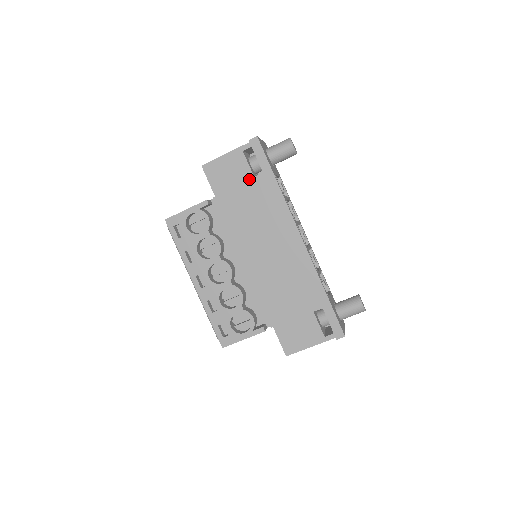
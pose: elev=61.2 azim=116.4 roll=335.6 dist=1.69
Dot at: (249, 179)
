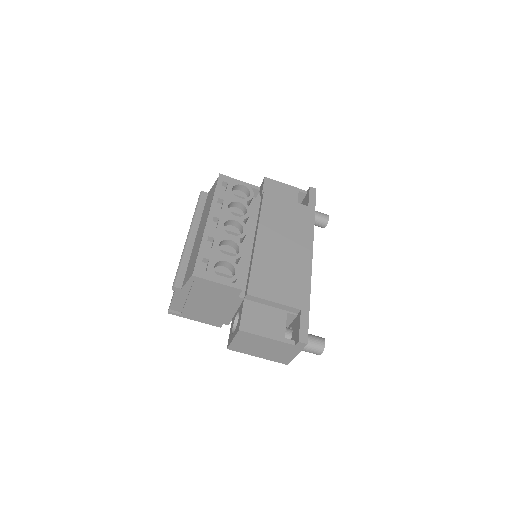
Dot at: occluded
